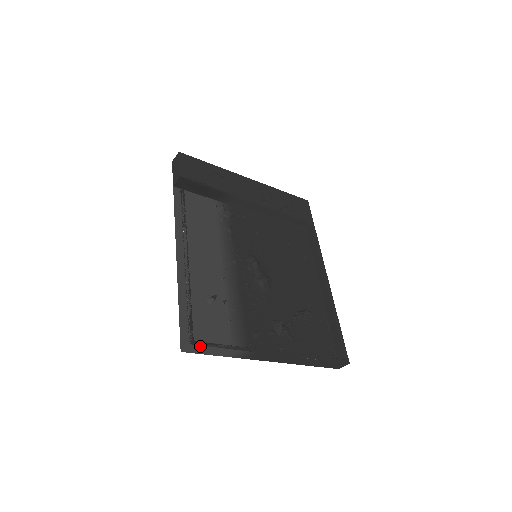
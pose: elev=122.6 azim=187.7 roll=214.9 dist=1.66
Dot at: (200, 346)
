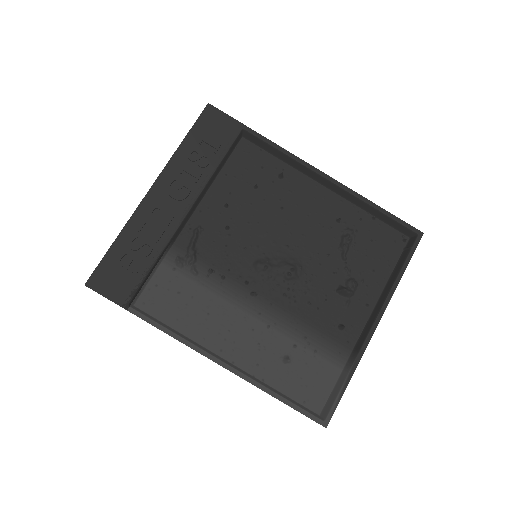
Dot at: (331, 416)
